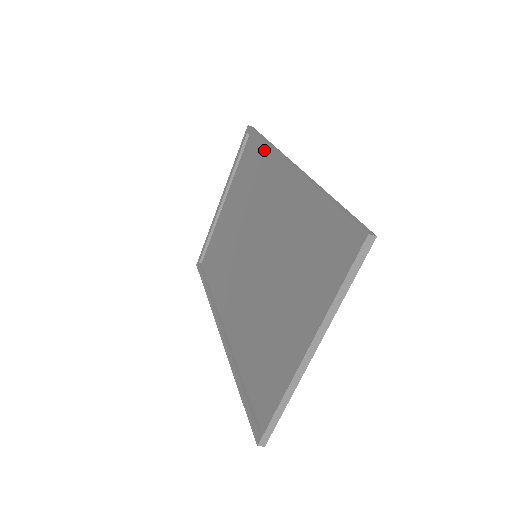
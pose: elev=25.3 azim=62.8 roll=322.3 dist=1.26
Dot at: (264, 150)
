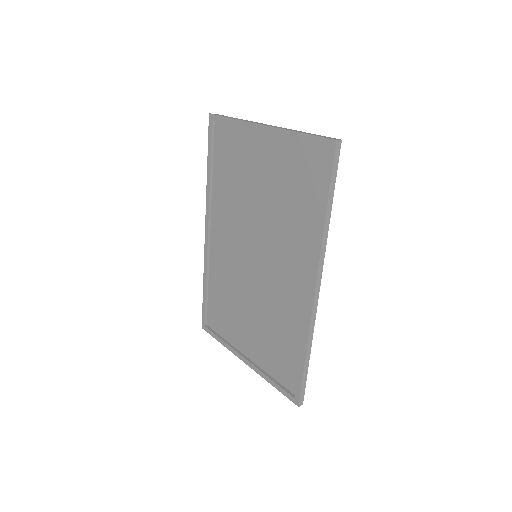
Dot at: (320, 213)
